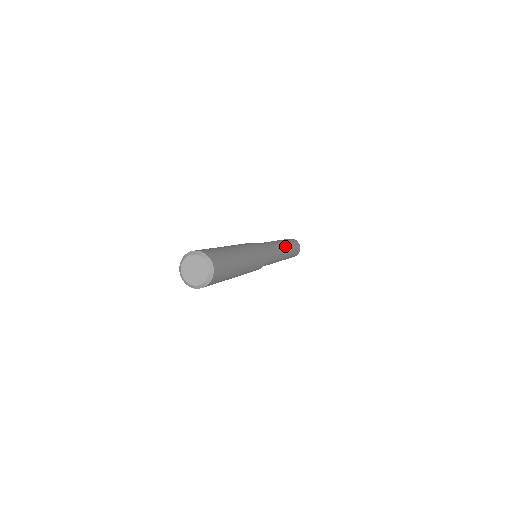
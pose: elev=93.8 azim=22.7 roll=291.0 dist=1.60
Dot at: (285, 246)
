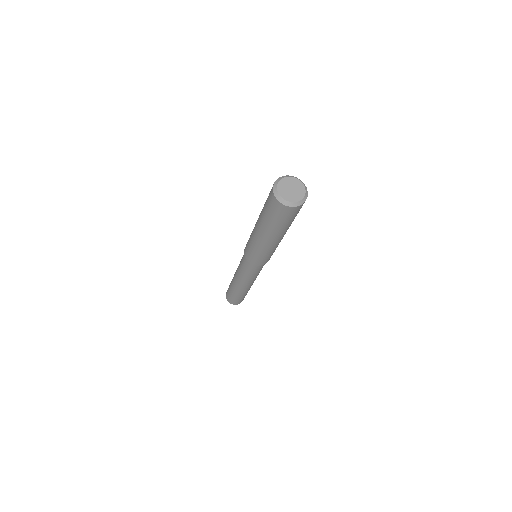
Dot at: occluded
